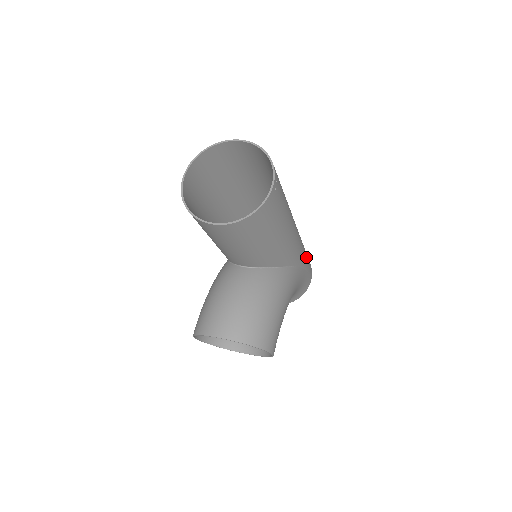
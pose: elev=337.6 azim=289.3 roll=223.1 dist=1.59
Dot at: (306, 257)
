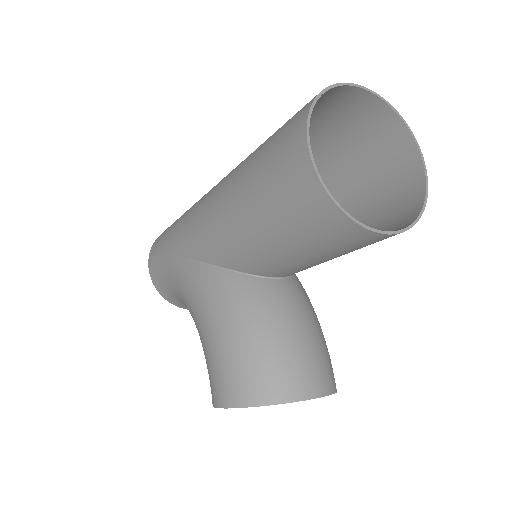
Dot at: occluded
